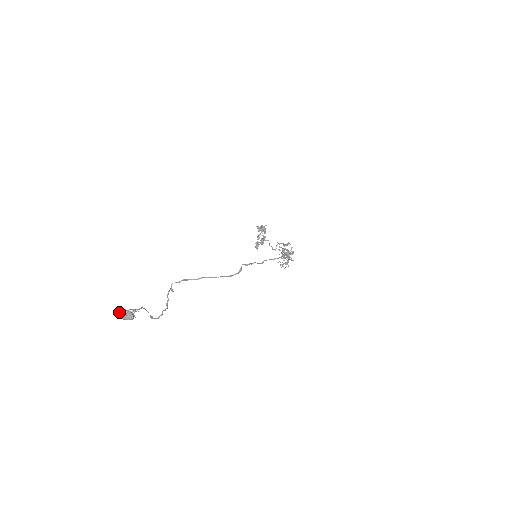
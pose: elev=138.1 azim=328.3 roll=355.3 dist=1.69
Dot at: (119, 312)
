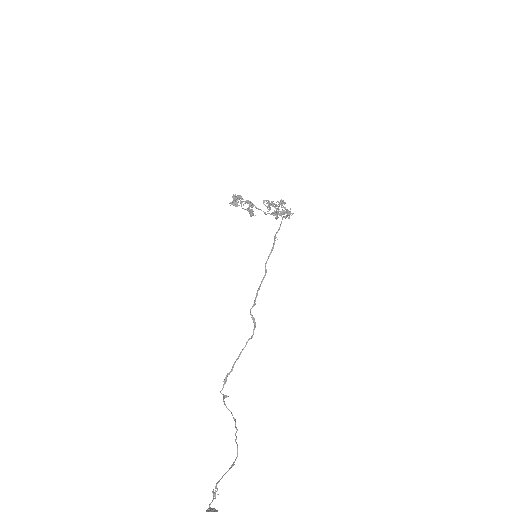
Dot at: out of frame
